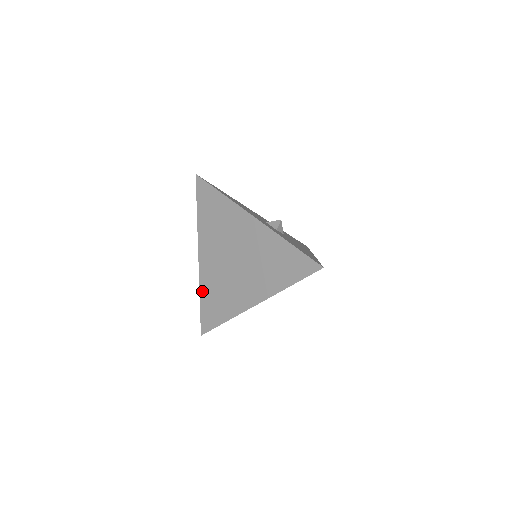
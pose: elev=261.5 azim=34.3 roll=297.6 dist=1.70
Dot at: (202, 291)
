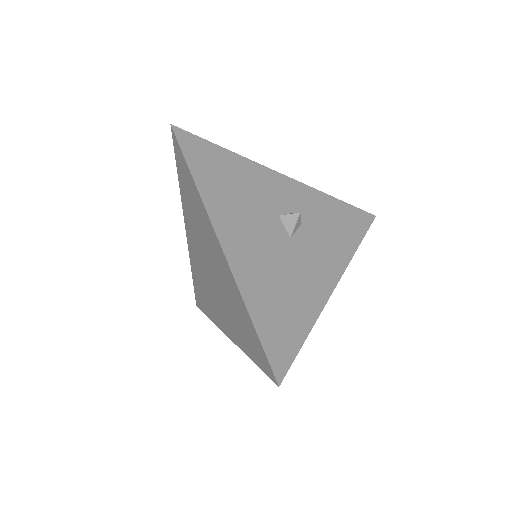
Dot at: (244, 349)
